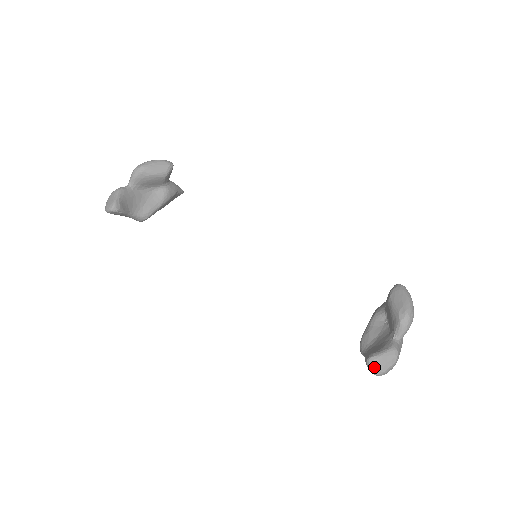
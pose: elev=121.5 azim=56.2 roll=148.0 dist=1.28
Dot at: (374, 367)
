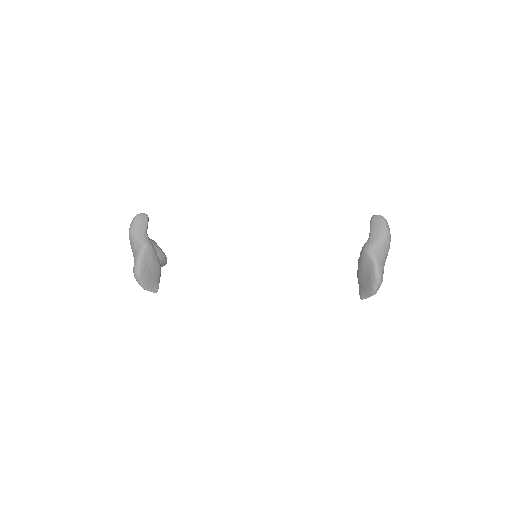
Dot at: (378, 216)
